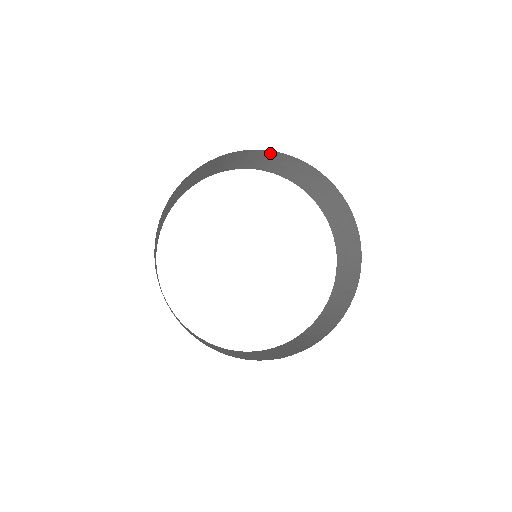
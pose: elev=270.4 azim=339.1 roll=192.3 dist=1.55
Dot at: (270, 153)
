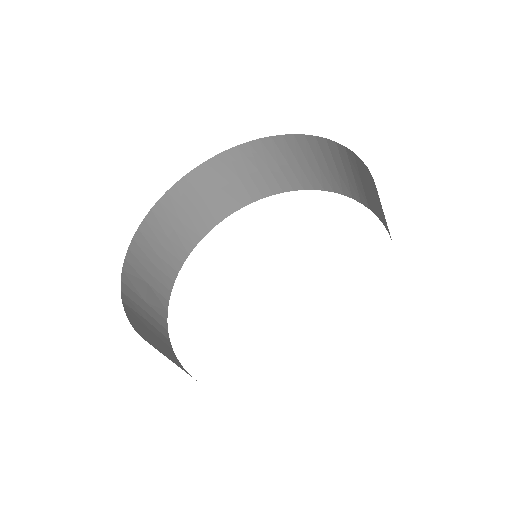
Dot at: (356, 160)
